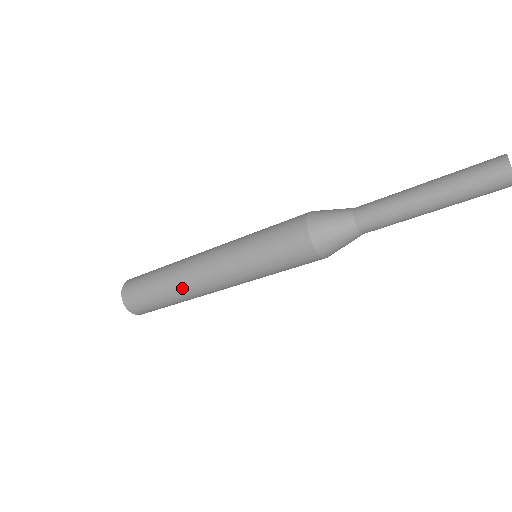
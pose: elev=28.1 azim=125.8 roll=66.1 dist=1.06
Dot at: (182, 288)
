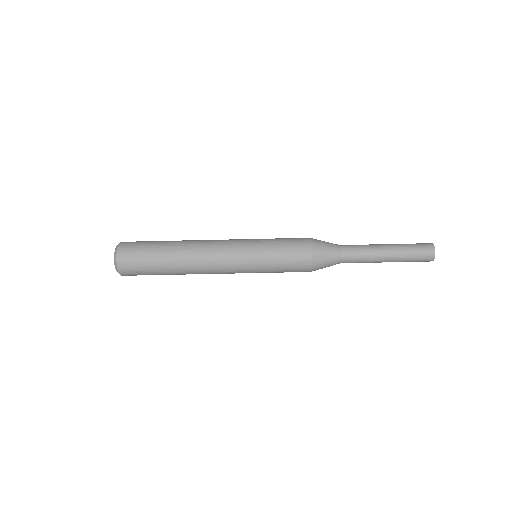
Dot at: (189, 270)
